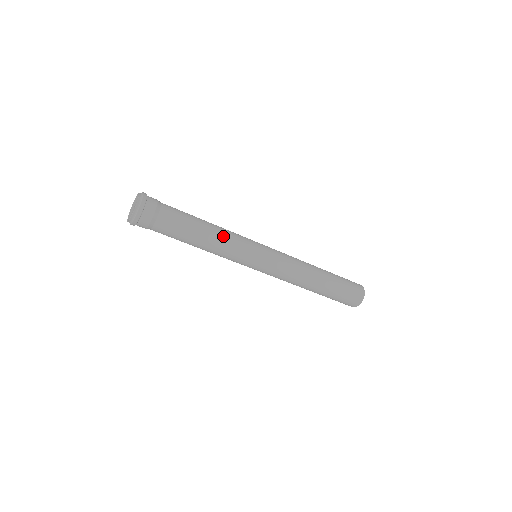
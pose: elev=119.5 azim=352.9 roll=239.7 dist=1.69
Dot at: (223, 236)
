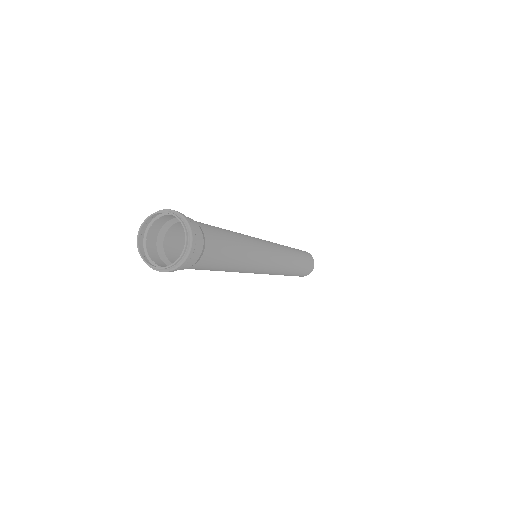
Dot at: (246, 239)
